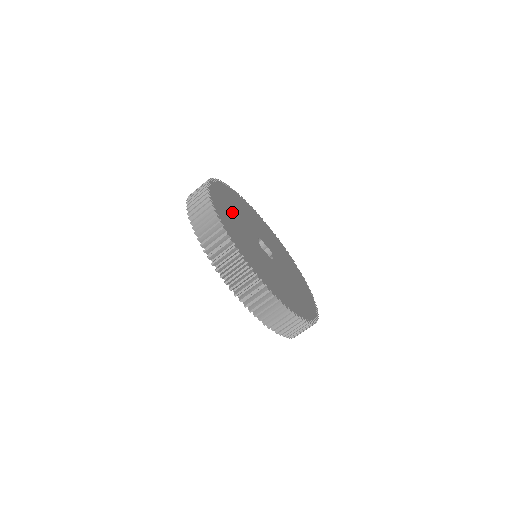
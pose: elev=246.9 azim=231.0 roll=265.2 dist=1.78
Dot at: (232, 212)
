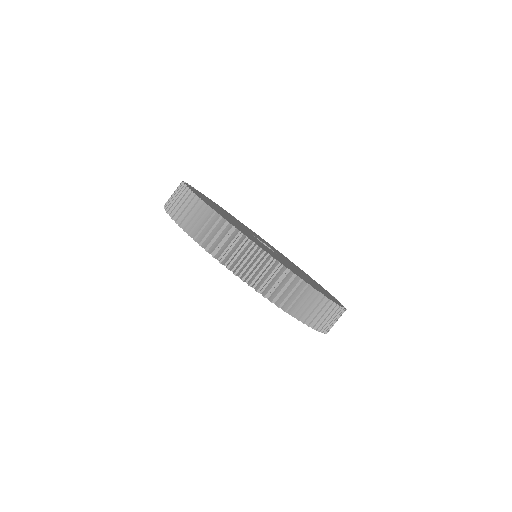
Dot at: occluded
